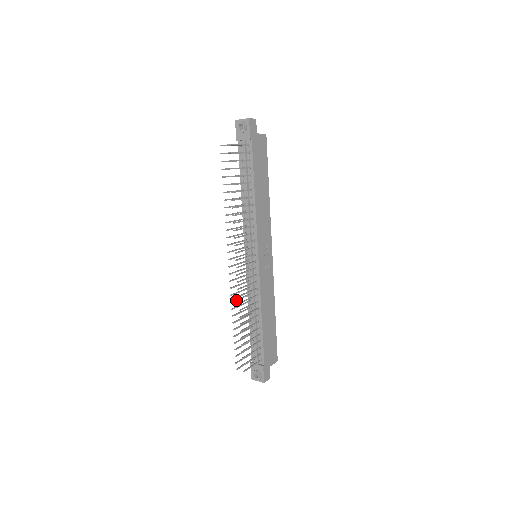
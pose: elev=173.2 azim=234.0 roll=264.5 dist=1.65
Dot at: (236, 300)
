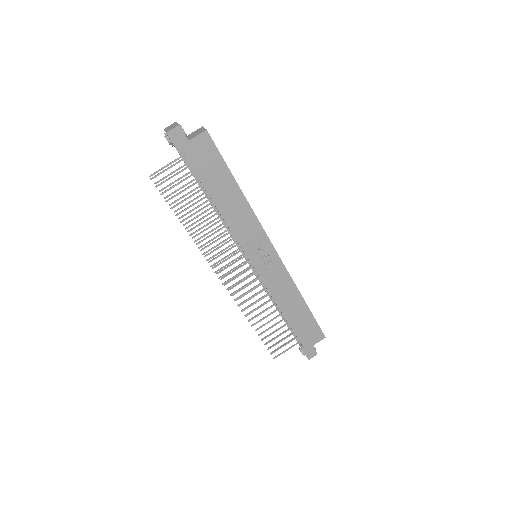
Dot at: (245, 302)
